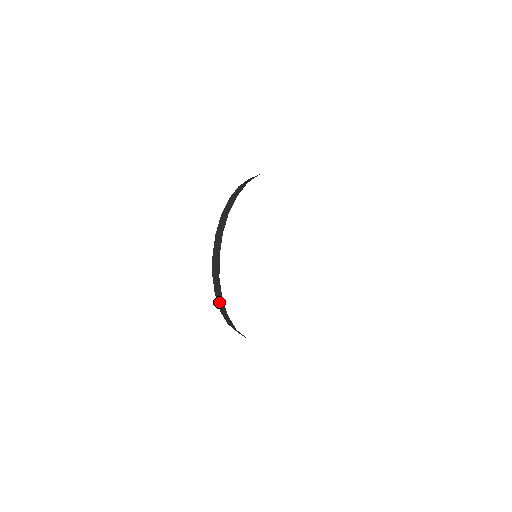
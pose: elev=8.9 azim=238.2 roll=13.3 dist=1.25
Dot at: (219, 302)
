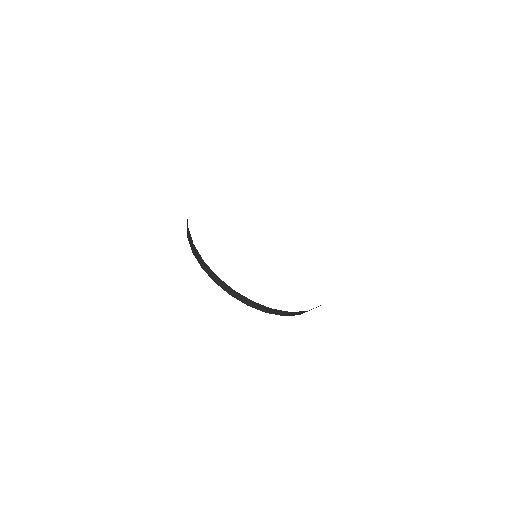
Dot at: (222, 286)
